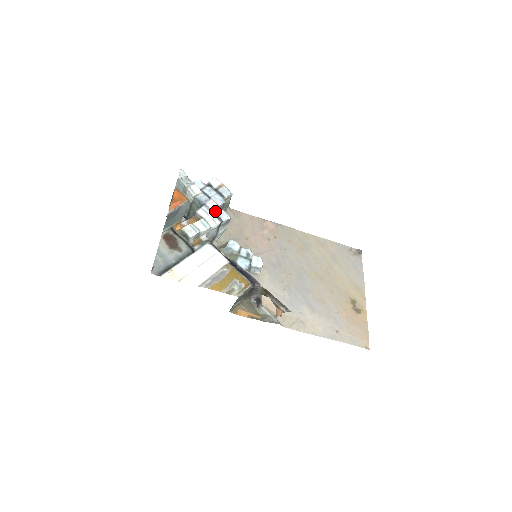
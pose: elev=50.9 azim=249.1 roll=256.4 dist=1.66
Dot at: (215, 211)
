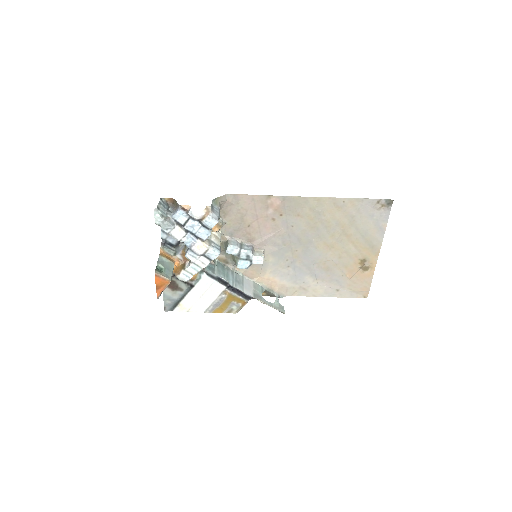
Dot at: (202, 254)
